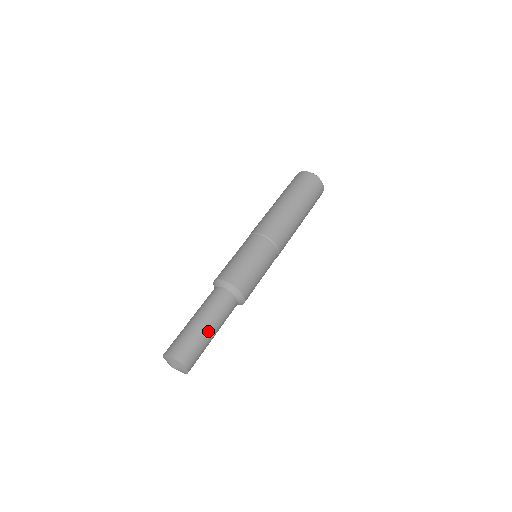
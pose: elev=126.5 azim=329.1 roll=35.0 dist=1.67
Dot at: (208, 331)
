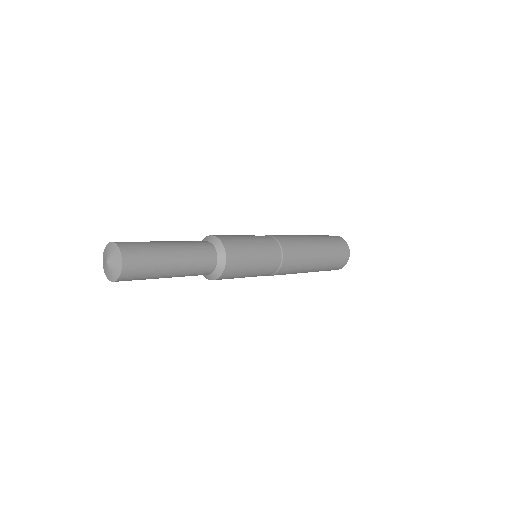
Dot at: (170, 257)
